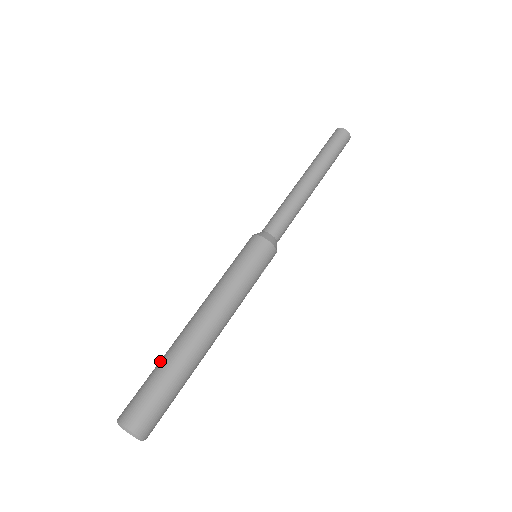
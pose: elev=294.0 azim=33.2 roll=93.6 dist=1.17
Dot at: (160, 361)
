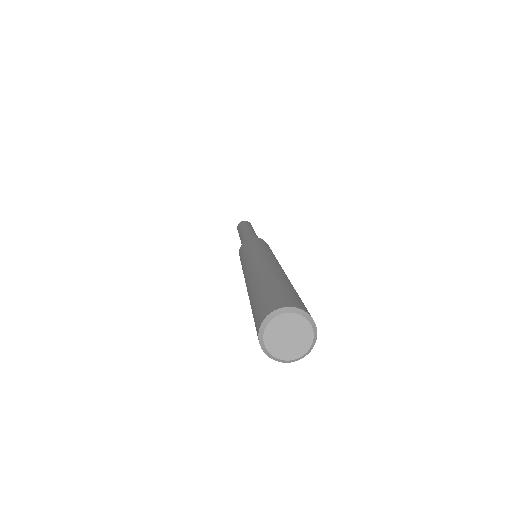
Dot at: occluded
